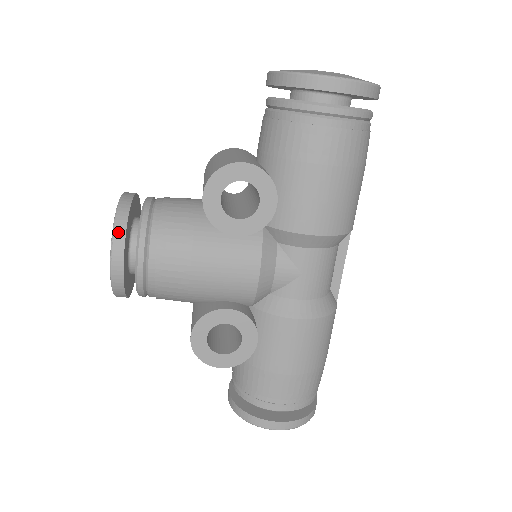
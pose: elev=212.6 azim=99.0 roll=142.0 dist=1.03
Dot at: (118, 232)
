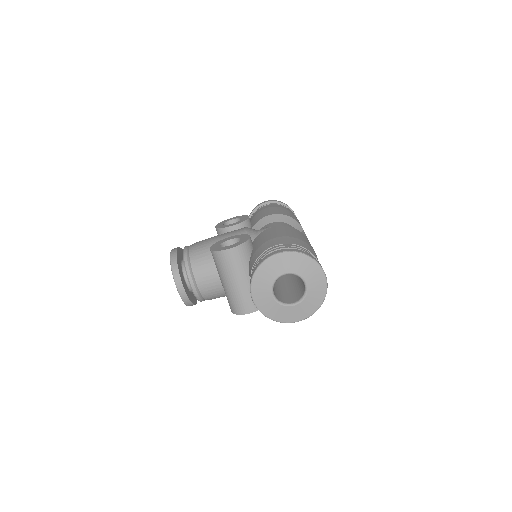
Dot at: occluded
